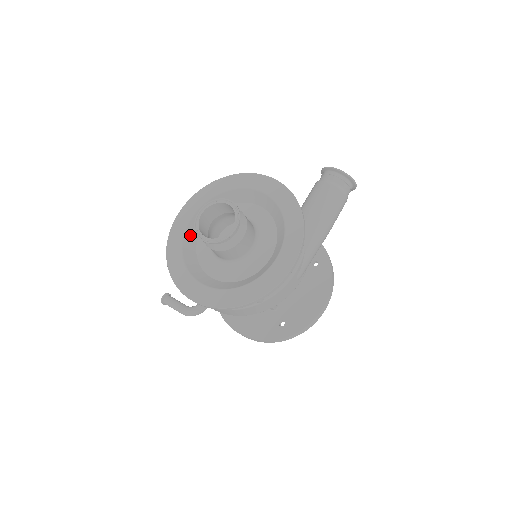
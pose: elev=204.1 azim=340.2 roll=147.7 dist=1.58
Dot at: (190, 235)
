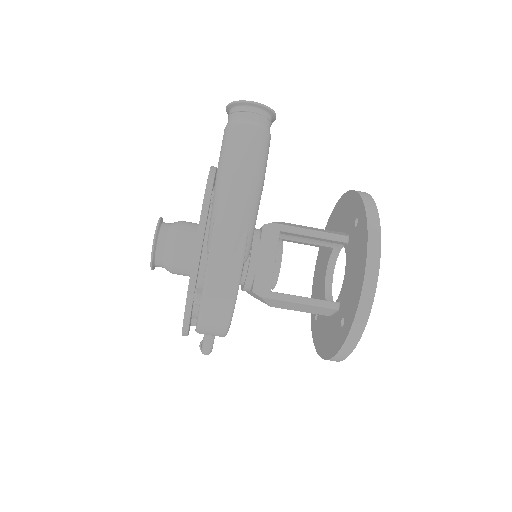
Dot at: occluded
